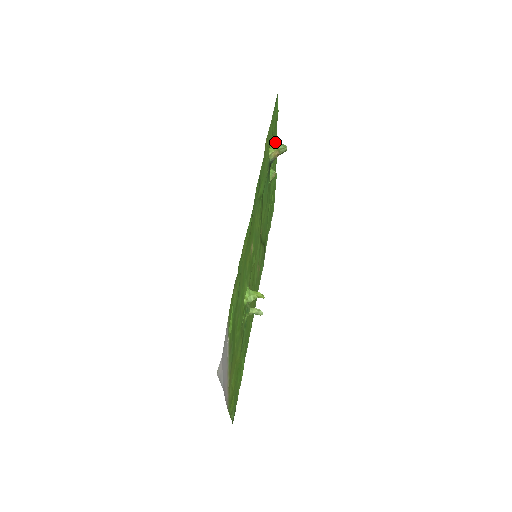
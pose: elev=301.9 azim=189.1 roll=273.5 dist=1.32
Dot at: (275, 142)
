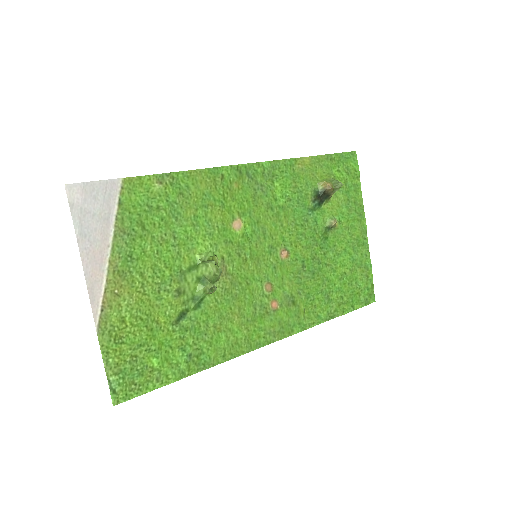
Dot at: (331, 178)
